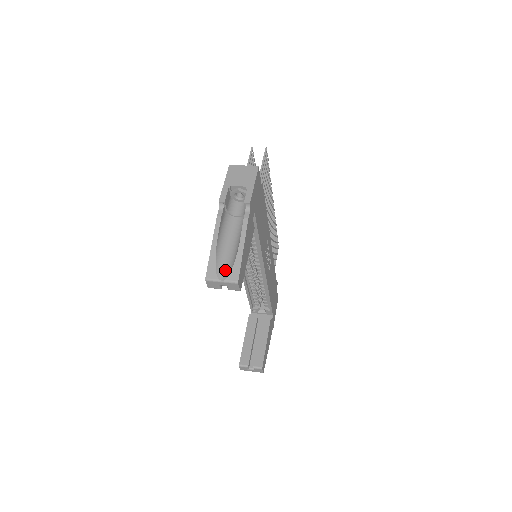
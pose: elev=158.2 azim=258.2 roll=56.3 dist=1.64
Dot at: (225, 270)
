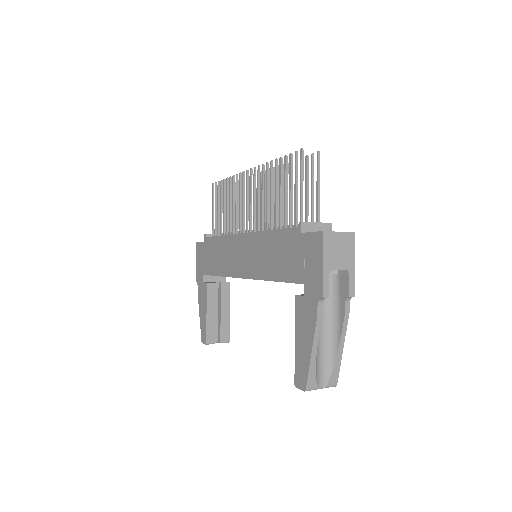
Dot at: (323, 374)
